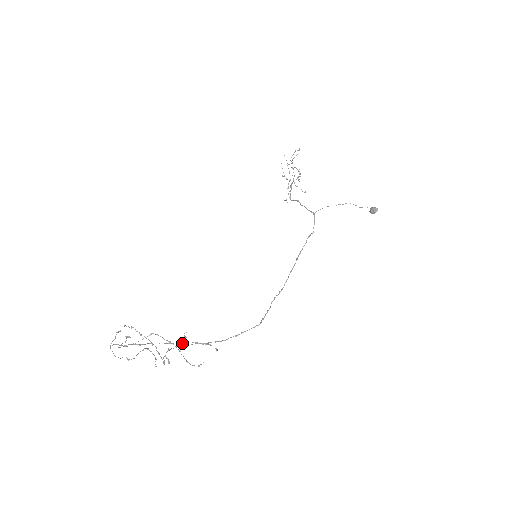
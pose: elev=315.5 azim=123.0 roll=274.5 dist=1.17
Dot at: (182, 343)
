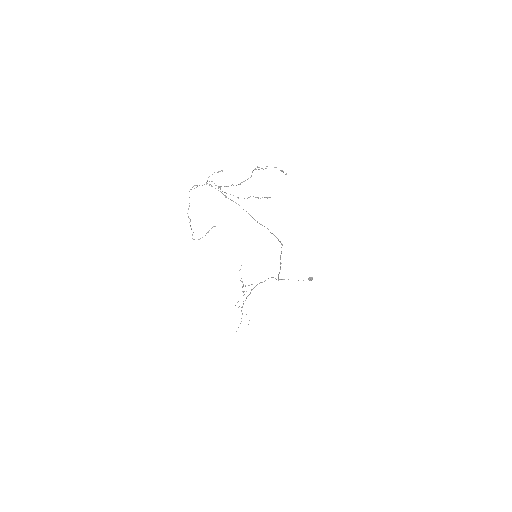
Dot at: (243, 209)
